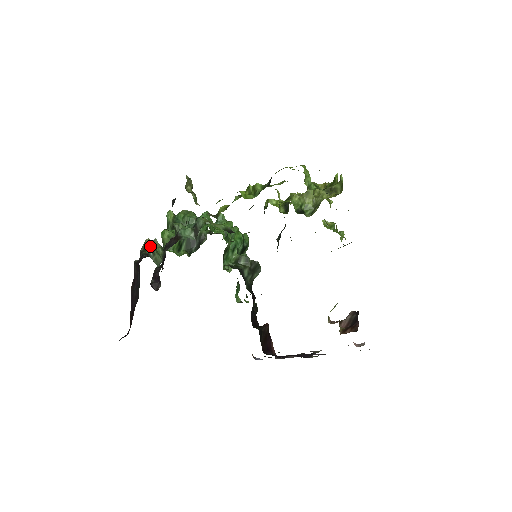
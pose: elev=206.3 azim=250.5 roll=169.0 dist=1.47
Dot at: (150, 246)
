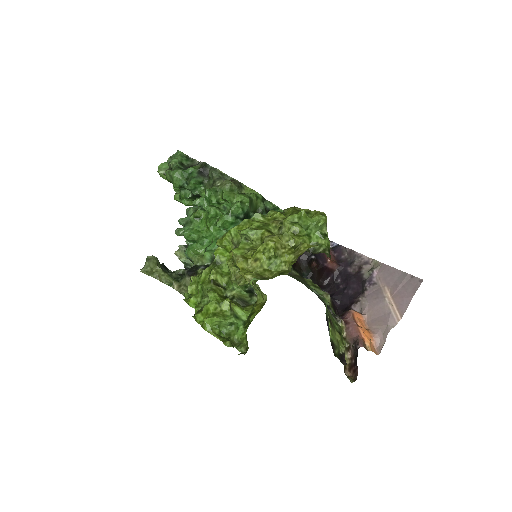
Dot at: (182, 262)
